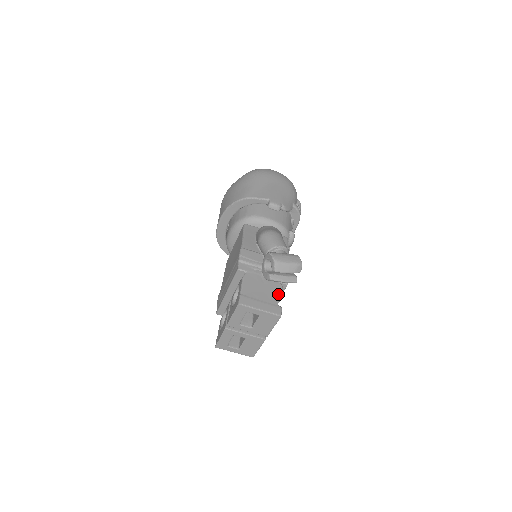
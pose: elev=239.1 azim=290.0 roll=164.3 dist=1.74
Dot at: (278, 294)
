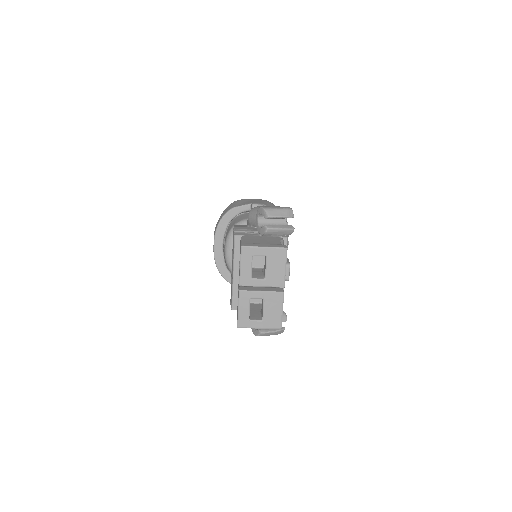
Dot at: (279, 241)
